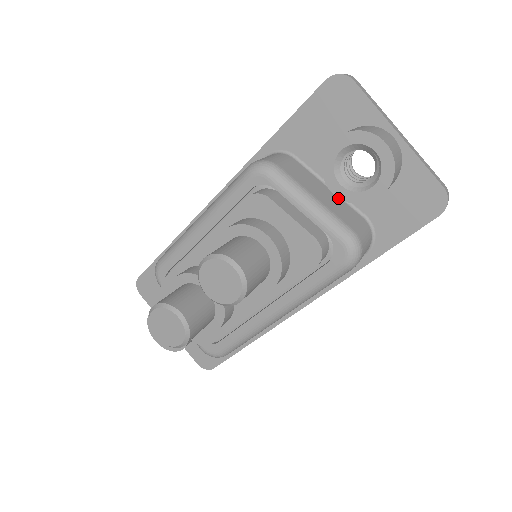
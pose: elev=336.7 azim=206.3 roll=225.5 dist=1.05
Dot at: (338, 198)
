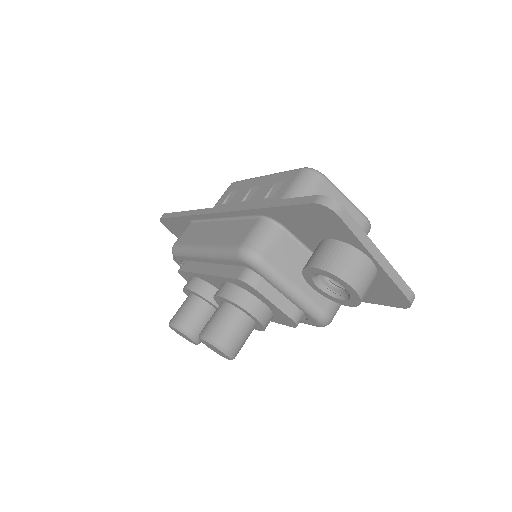
Dot at: occluded
